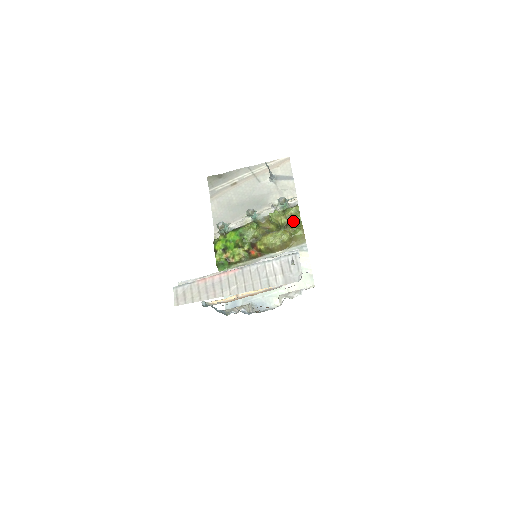
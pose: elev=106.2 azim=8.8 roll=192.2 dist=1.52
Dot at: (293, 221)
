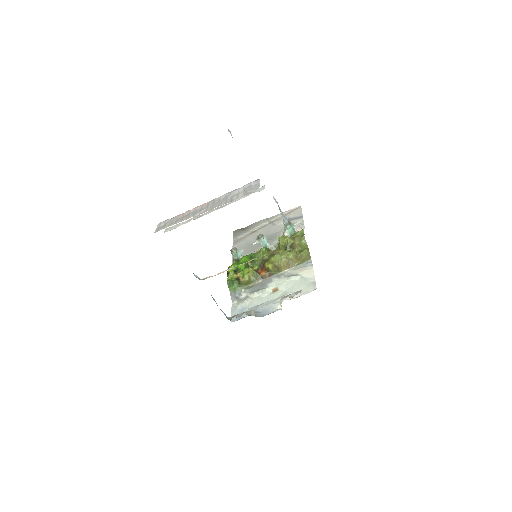
Dot at: (298, 241)
